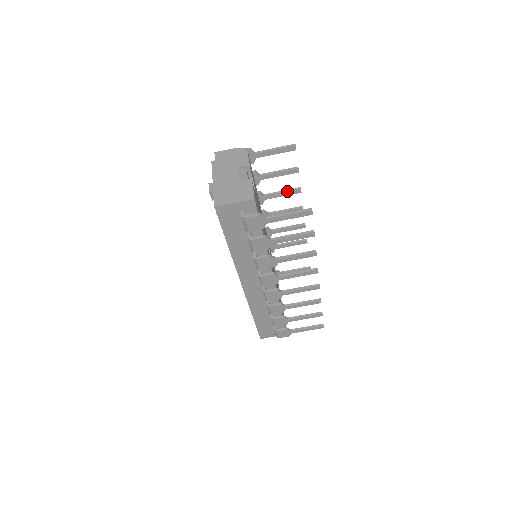
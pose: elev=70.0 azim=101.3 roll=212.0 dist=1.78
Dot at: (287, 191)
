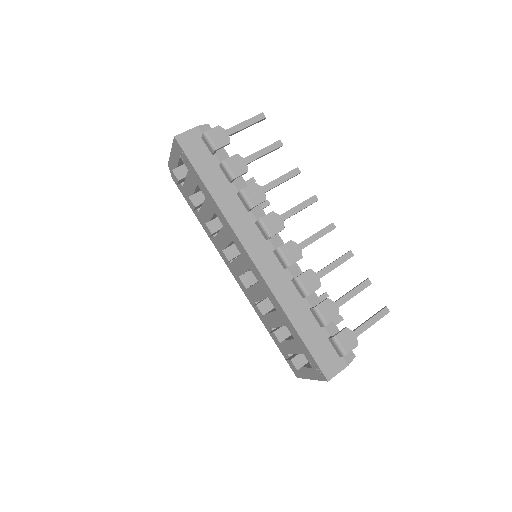
Dot at: occluded
